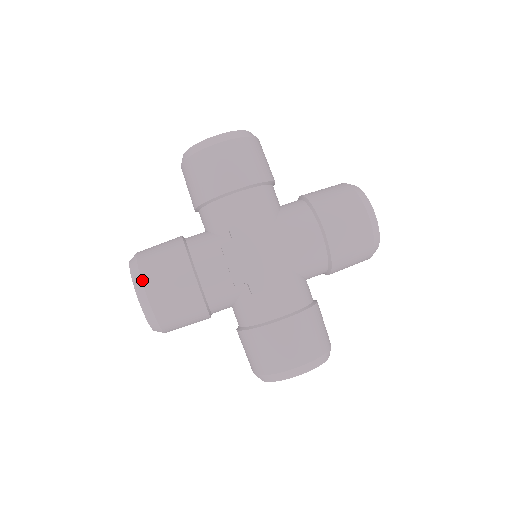
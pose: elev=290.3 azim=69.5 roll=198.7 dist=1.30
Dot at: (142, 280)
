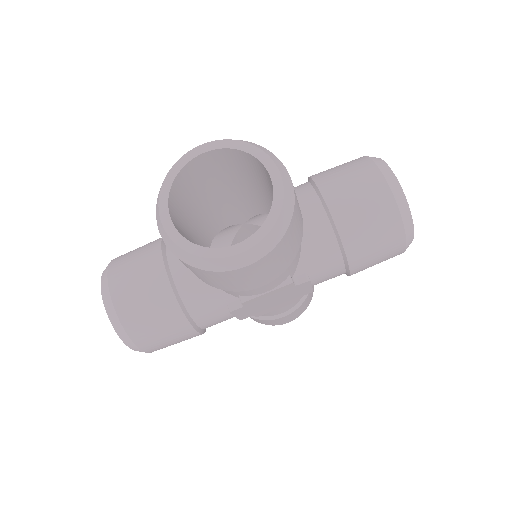
Dot at: (140, 349)
